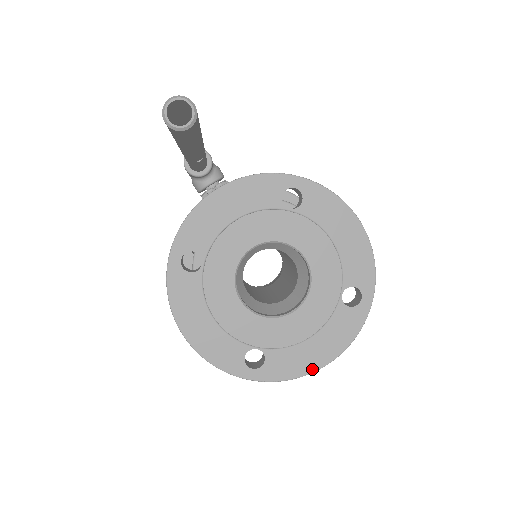
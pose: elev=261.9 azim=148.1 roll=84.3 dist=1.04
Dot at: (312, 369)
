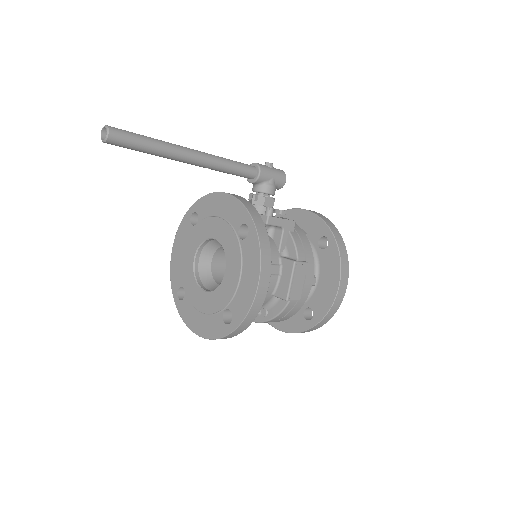
Dot at: (192, 328)
